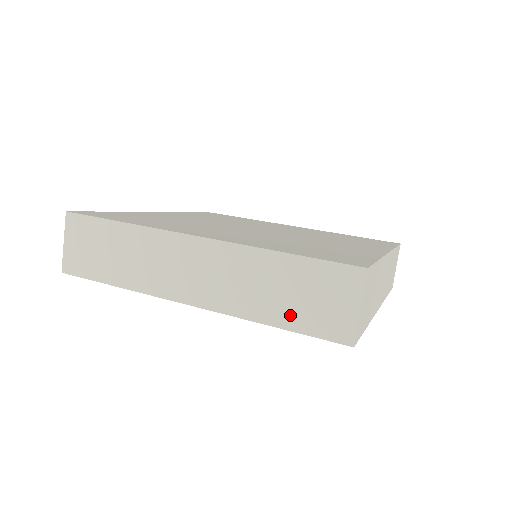
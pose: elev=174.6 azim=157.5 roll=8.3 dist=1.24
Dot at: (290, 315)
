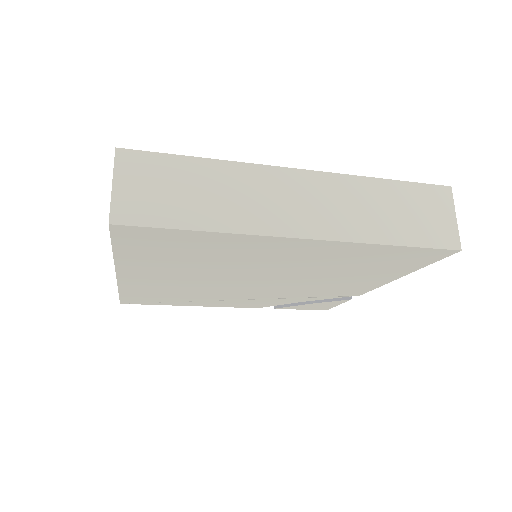
Dot at: occluded
